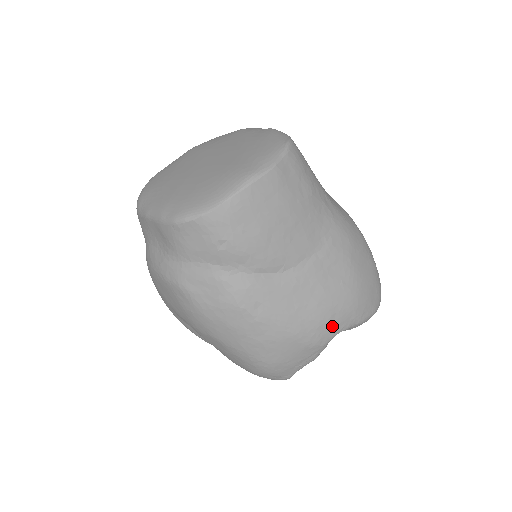
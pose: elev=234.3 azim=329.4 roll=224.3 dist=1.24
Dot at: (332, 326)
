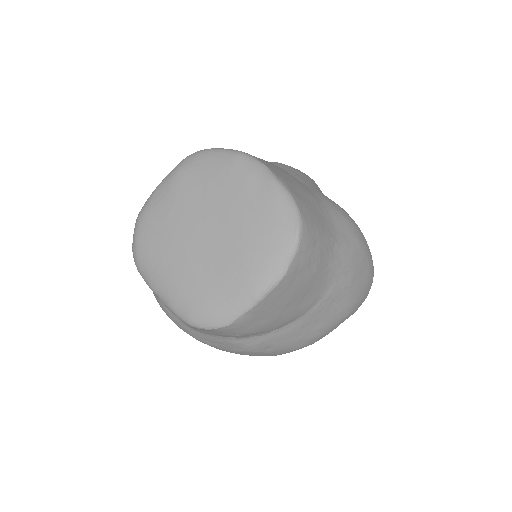
Dot at: (329, 332)
